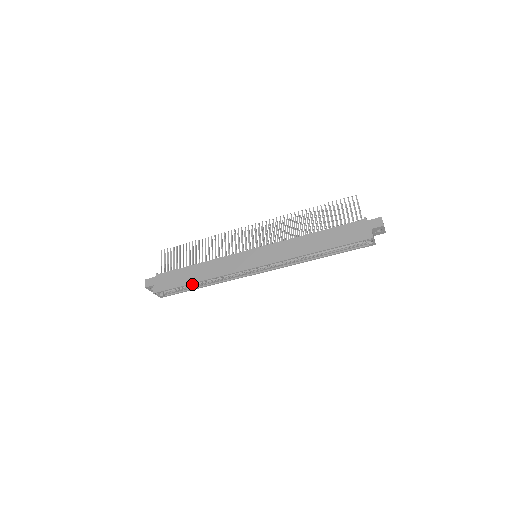
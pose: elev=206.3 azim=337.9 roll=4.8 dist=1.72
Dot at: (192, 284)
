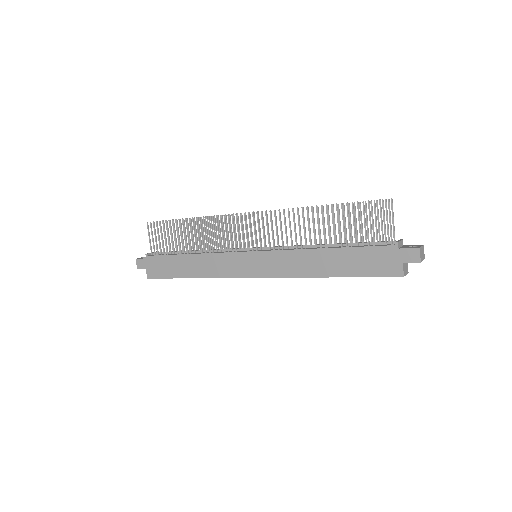
Dot at: occluded
